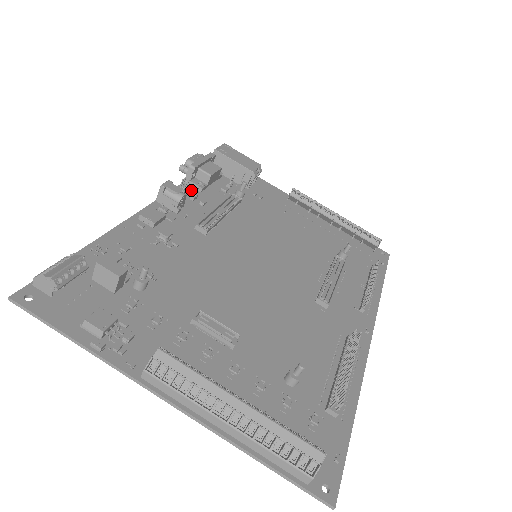
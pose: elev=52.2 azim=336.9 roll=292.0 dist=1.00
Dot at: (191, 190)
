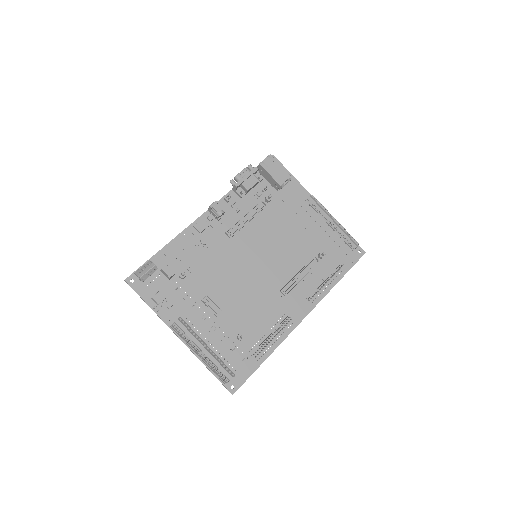
Dot at: (234, 197)
